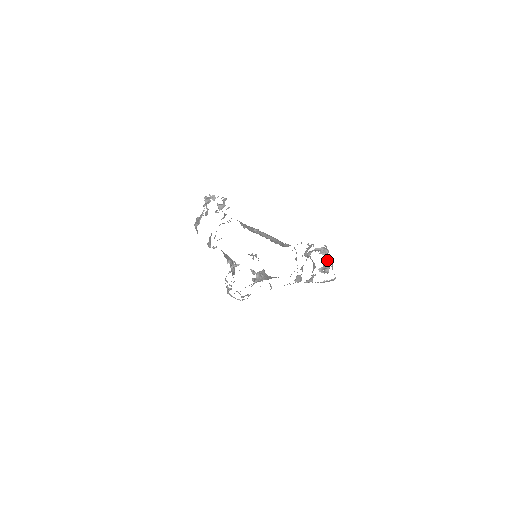
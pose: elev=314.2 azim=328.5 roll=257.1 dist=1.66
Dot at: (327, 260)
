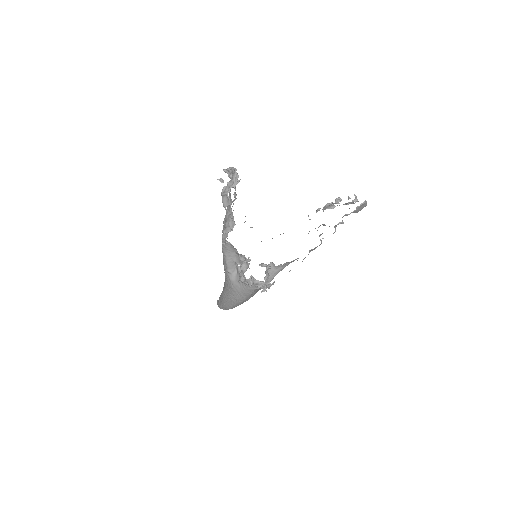
Dot at: (348, 199)
